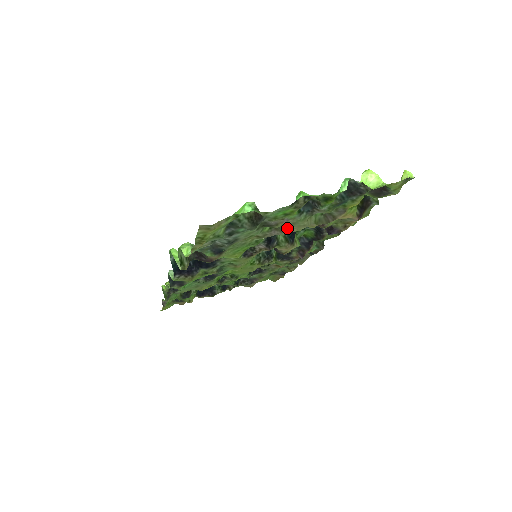
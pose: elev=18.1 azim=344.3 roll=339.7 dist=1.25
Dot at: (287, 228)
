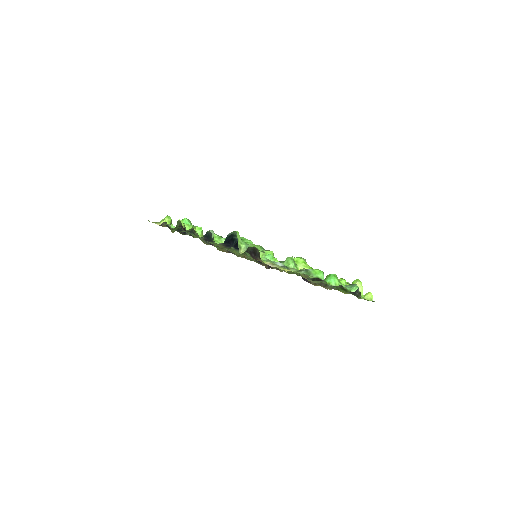
Dot at: occluded
